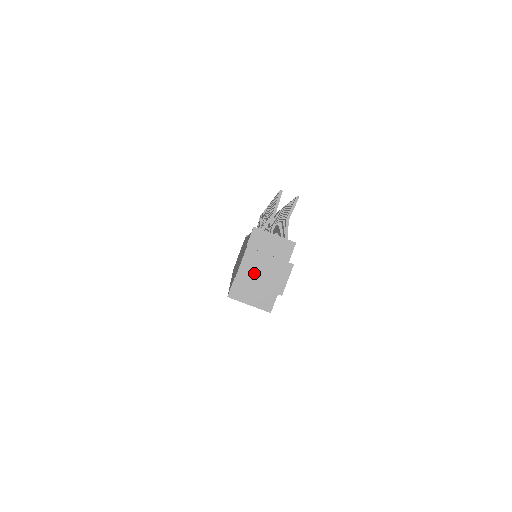
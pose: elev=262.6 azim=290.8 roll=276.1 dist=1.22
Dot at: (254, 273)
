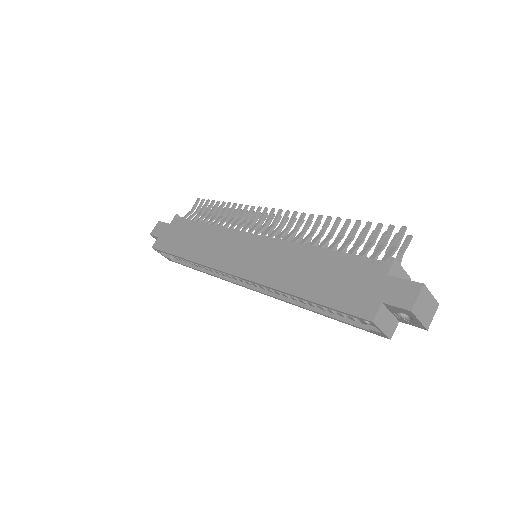
Dot at: (421, 308)
